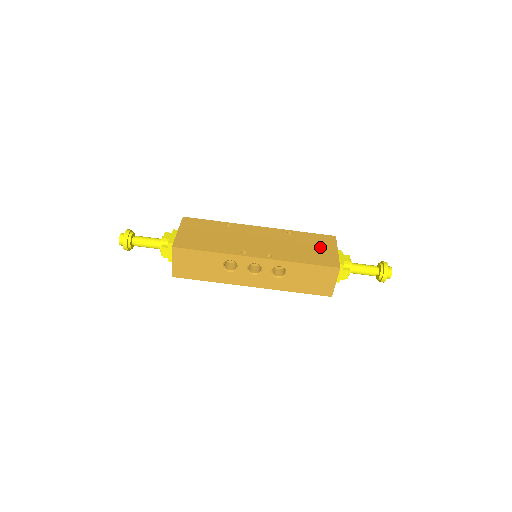
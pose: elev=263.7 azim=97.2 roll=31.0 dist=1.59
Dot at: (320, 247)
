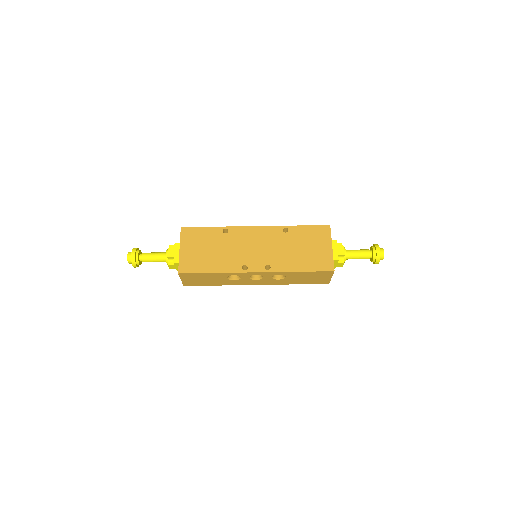
Dot at: (315, 245)
